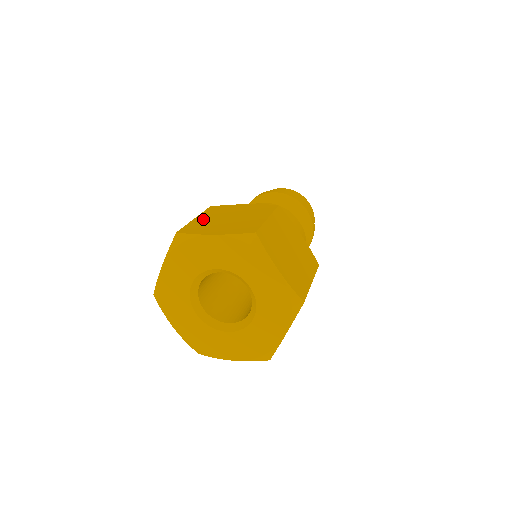
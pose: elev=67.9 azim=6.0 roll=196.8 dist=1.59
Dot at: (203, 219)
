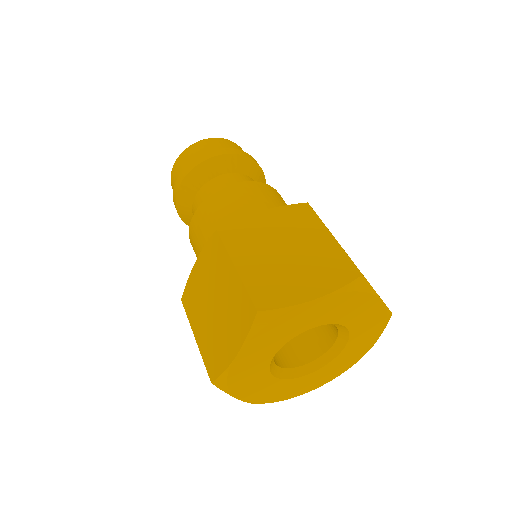
Dot at: occluded
